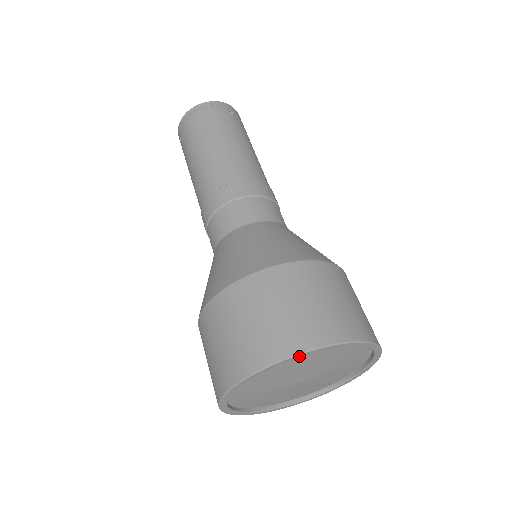
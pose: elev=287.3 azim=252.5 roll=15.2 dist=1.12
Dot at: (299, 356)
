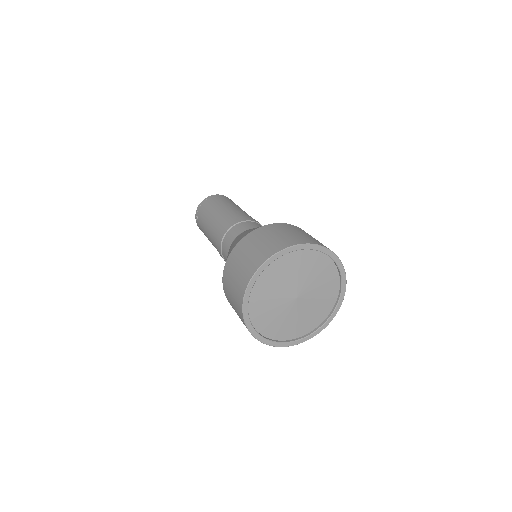
Dot at: (292, 249)
